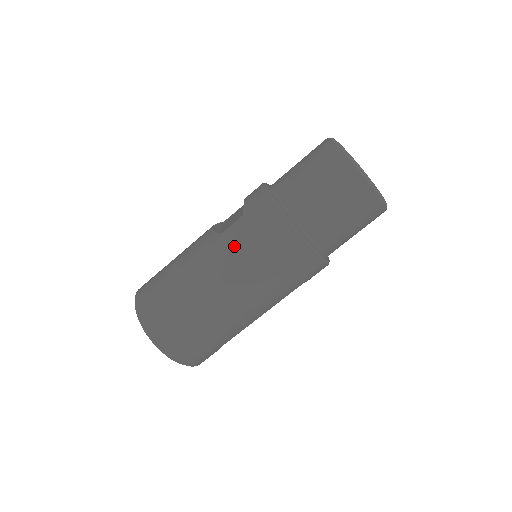
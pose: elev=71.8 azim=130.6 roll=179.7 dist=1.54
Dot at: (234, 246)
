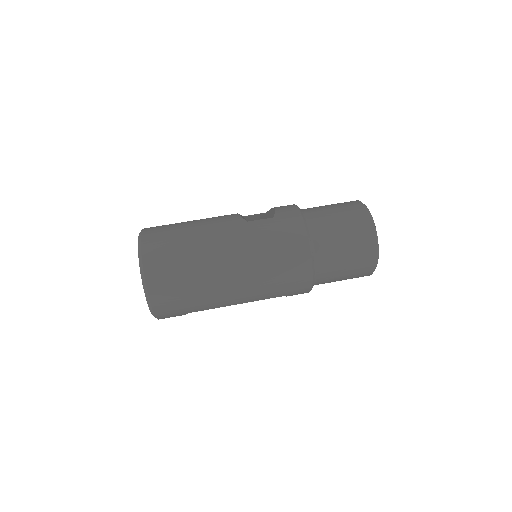
Dot at: (257, 236)
